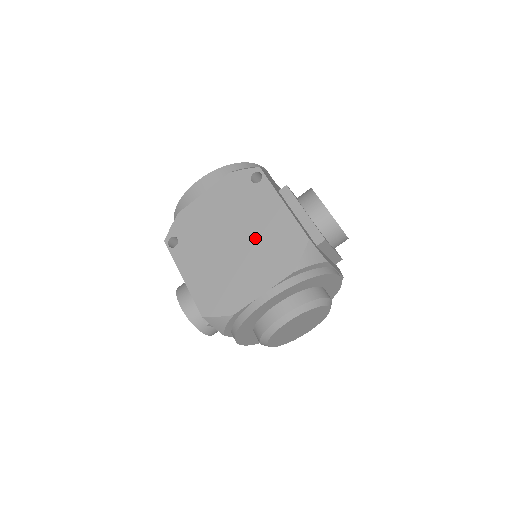
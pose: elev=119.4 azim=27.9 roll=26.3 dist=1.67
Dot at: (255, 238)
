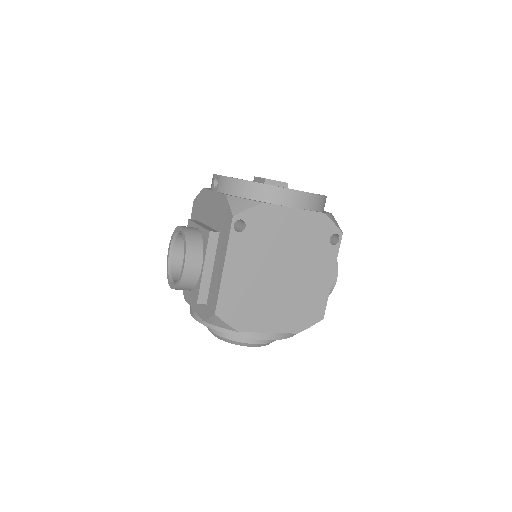
Dot at: (297, 287)
